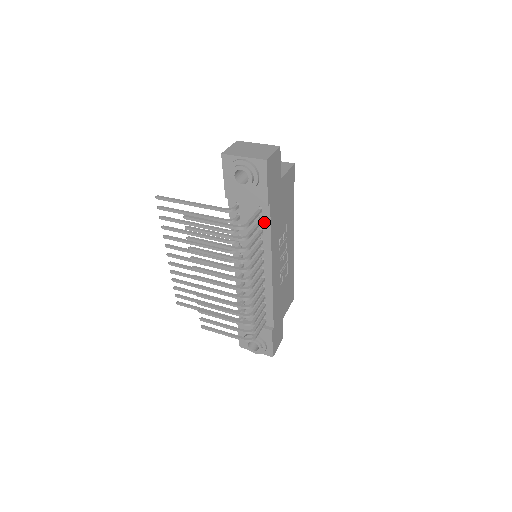
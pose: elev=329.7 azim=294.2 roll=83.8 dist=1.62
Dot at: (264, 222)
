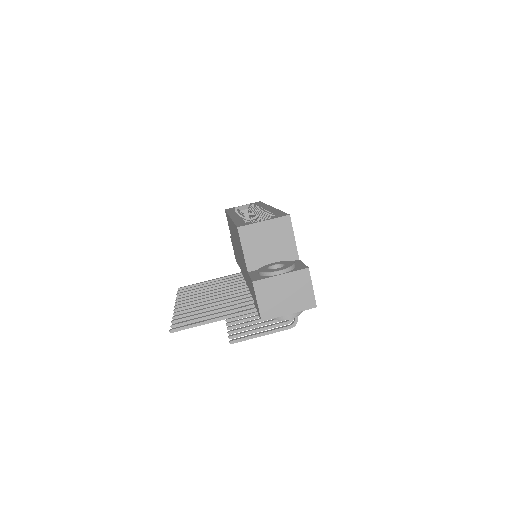
Dot at: occluded
